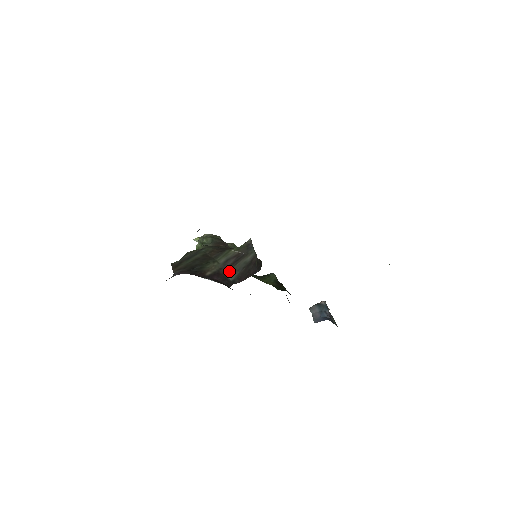
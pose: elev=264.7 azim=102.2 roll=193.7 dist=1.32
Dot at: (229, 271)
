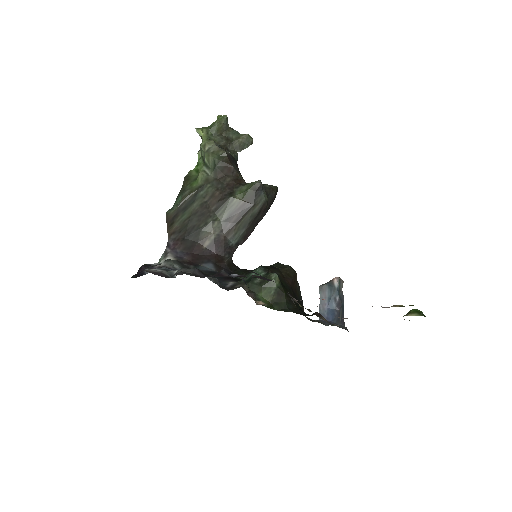
Dot at: (232, 232)
